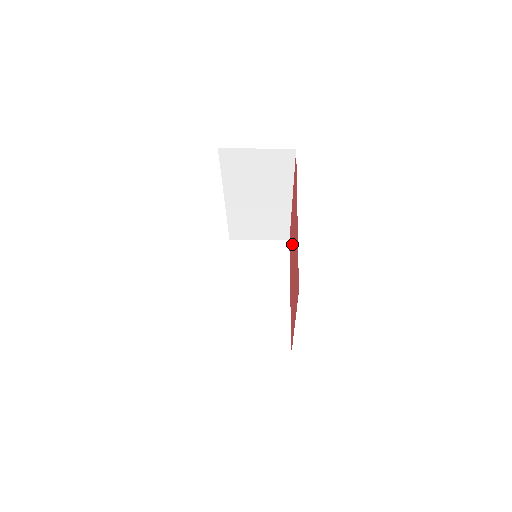
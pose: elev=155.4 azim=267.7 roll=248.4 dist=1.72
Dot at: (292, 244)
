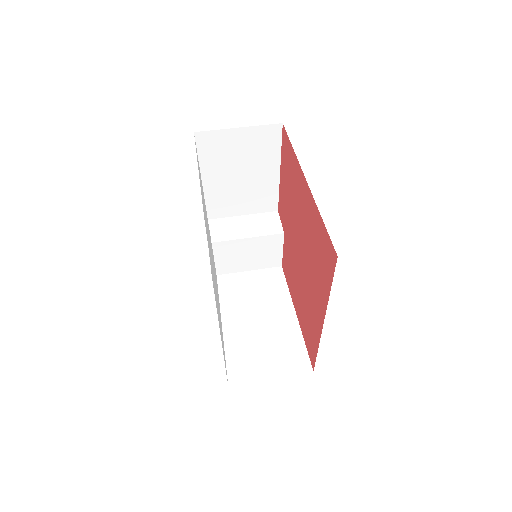
Dot at: (298, 224)
